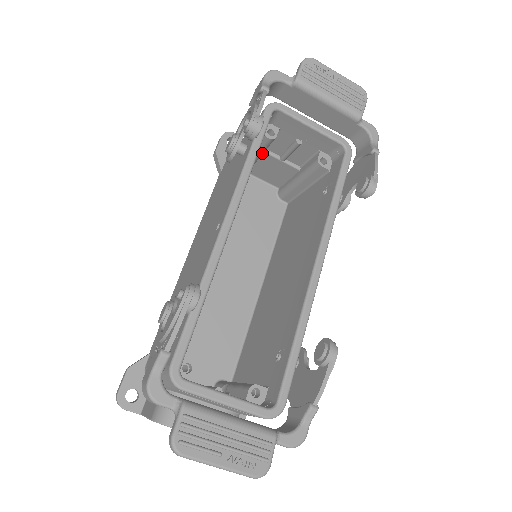
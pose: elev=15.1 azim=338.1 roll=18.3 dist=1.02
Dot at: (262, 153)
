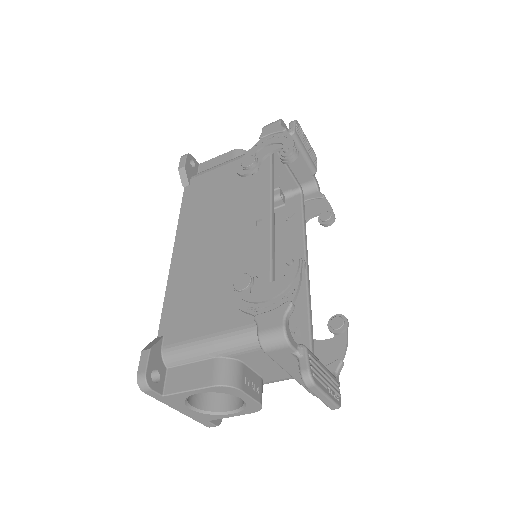
Dot at: occluded
